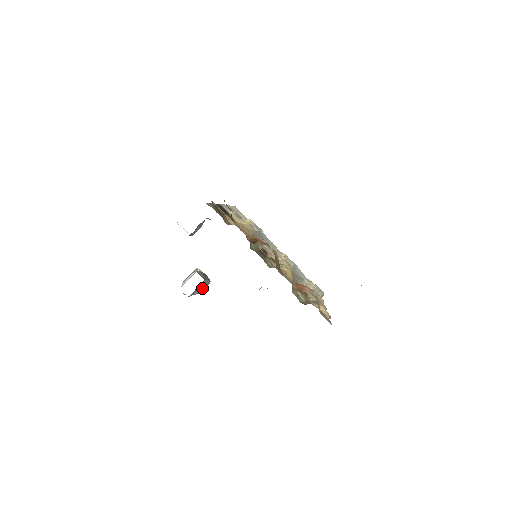
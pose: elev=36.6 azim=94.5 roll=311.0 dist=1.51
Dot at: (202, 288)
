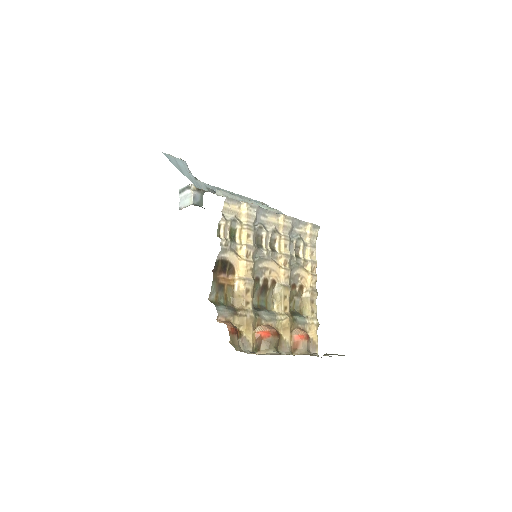
Dot at: occluded
